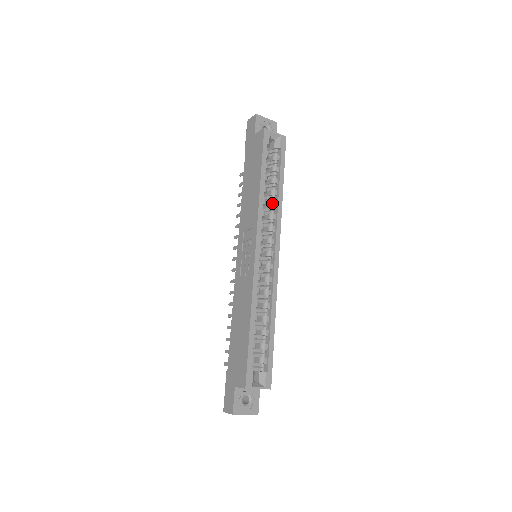
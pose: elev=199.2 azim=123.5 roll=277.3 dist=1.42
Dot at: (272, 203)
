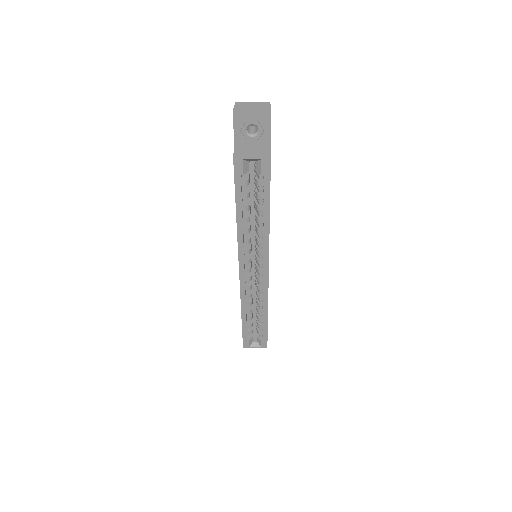
Dot at: (258, 230)
